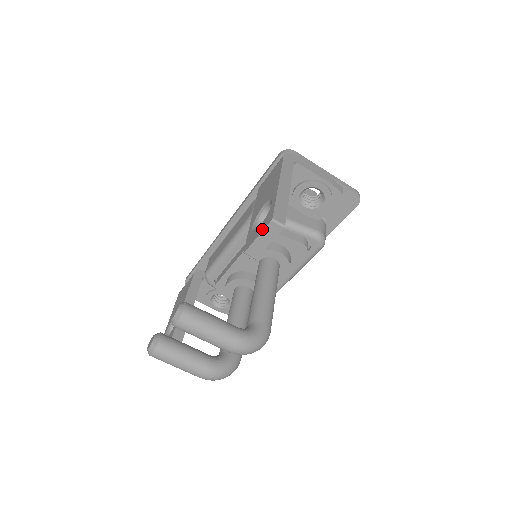
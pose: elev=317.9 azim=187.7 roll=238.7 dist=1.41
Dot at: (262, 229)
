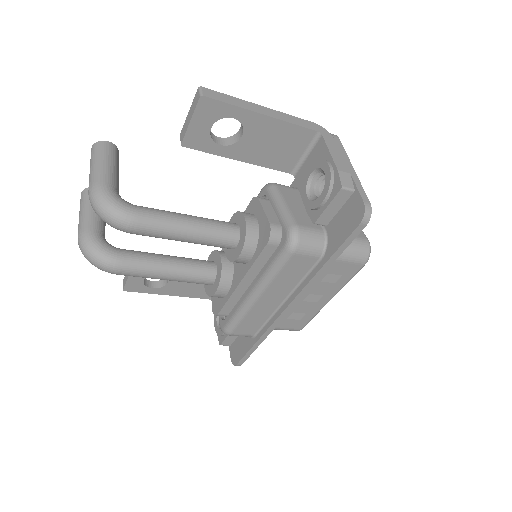
Dot at: occluded
